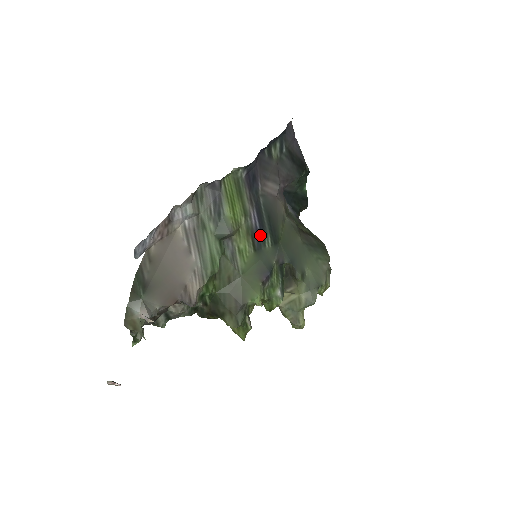
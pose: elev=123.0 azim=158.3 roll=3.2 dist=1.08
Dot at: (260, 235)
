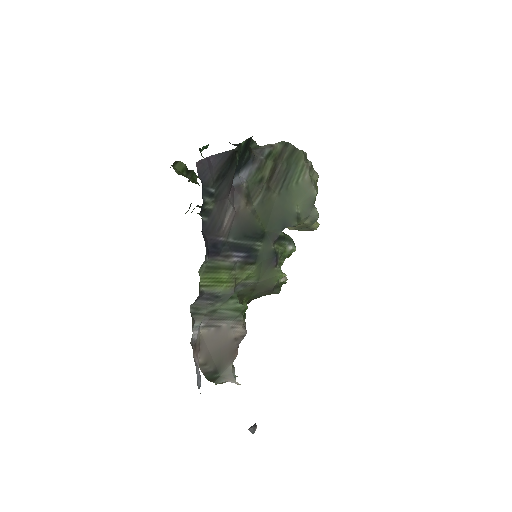
Dot at: (250, 254)
